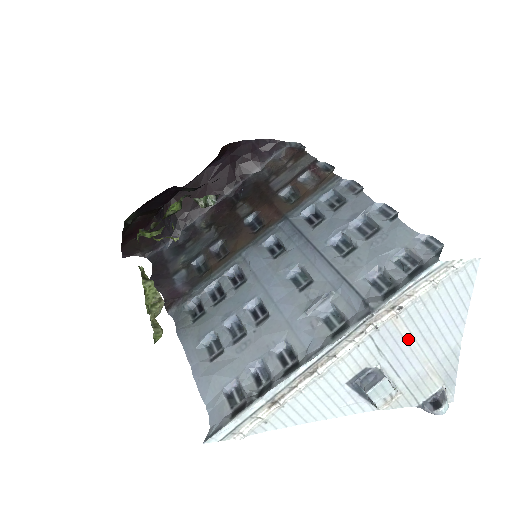
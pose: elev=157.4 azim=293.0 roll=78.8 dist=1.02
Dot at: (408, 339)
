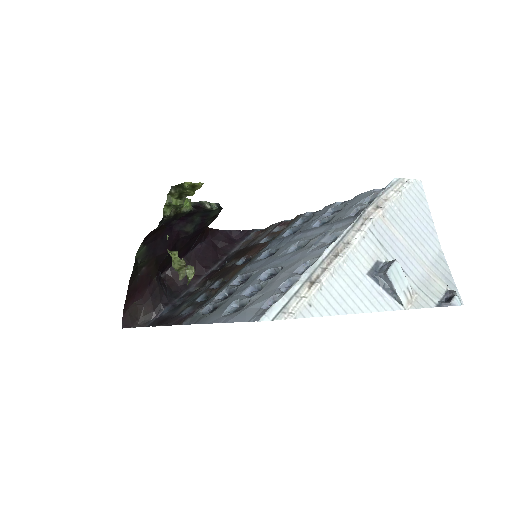
Dot at: (400, 239)
